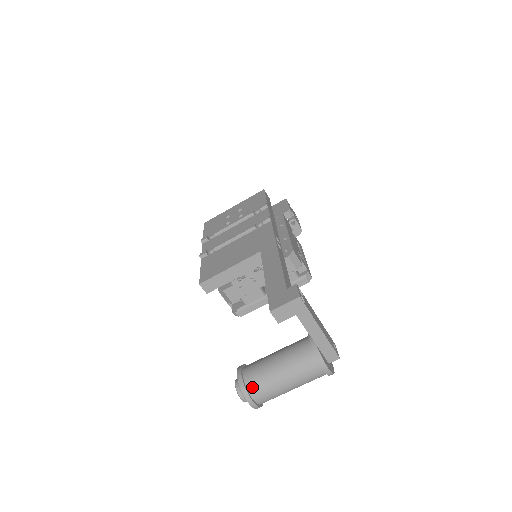
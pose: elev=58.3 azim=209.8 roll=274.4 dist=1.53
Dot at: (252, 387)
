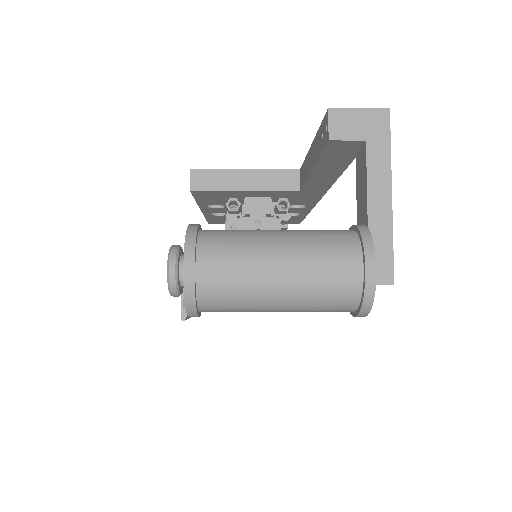
Dot at: (209, 241)
